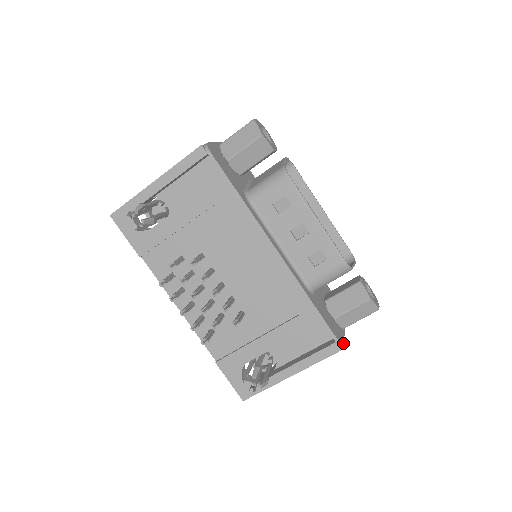
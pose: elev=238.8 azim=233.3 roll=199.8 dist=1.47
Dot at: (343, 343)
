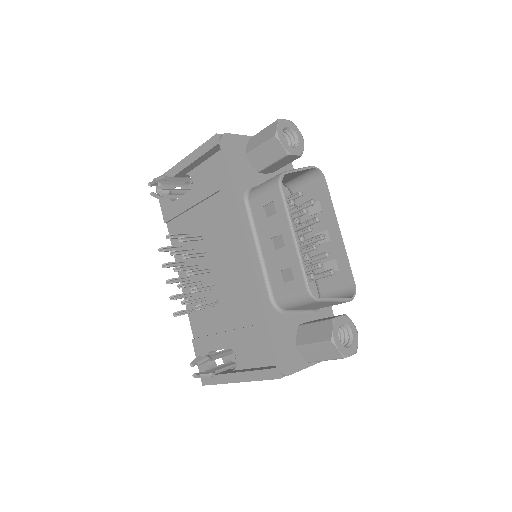
Dot at: (289, 373)
